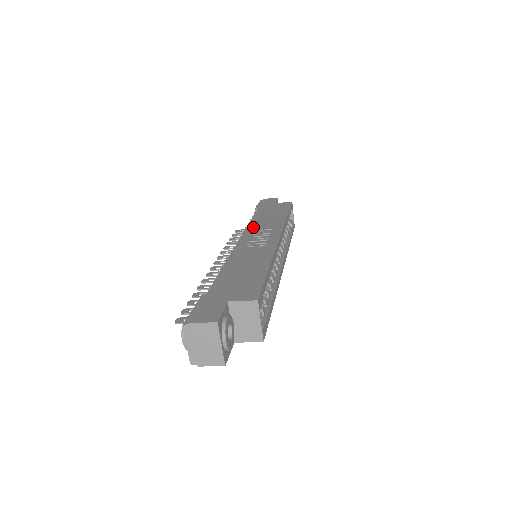
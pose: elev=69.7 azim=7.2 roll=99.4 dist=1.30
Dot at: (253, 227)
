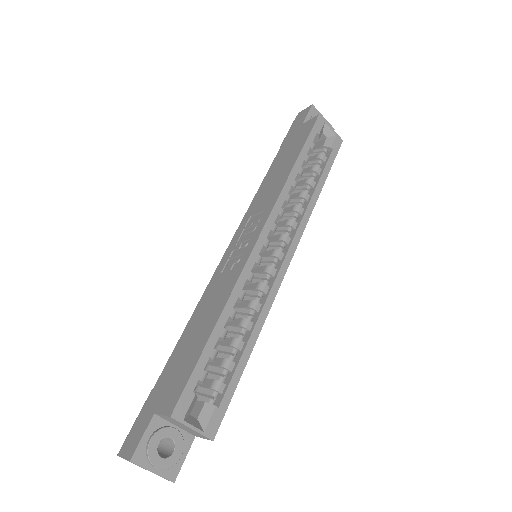
Dot at: (252, 208)
